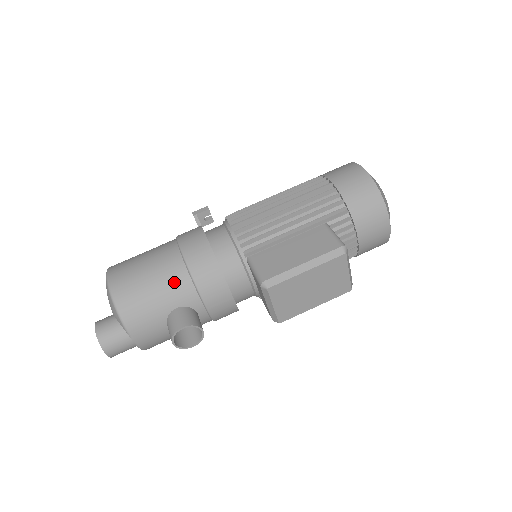
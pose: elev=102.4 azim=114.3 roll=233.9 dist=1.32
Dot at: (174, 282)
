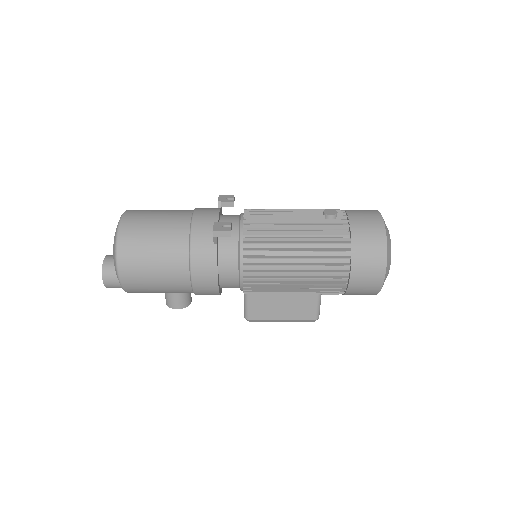
Dot at: (179, 292)
